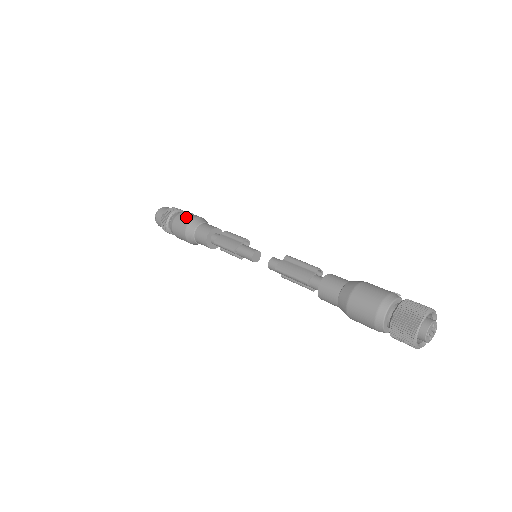
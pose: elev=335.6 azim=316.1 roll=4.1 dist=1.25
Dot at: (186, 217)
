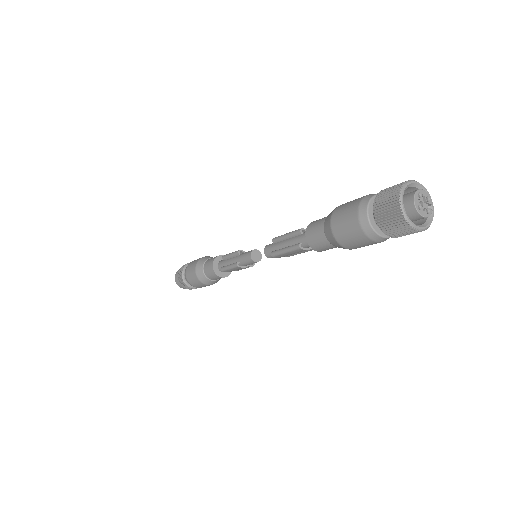
Dot at: occluded
